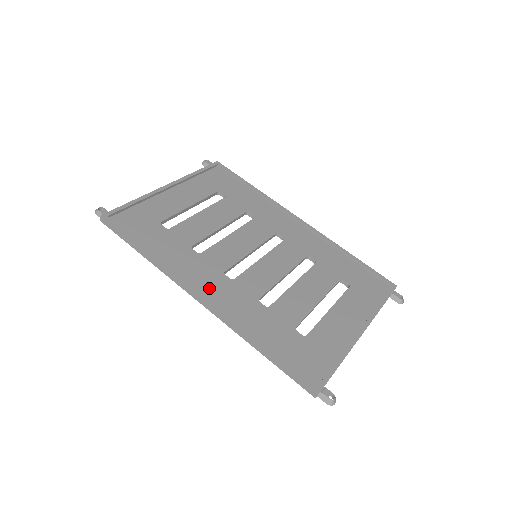
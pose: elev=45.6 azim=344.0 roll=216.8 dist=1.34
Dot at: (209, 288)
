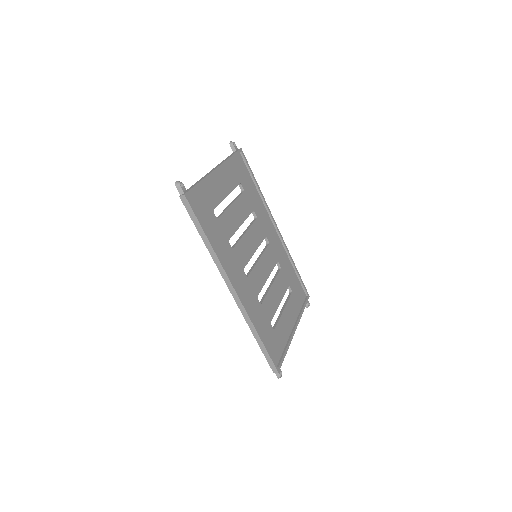
Dot at: (237, 283)
